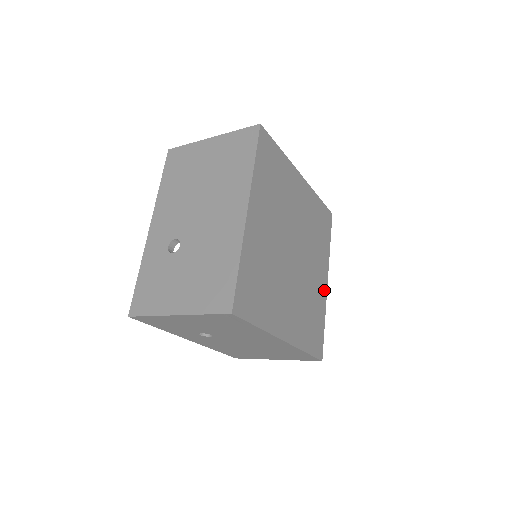
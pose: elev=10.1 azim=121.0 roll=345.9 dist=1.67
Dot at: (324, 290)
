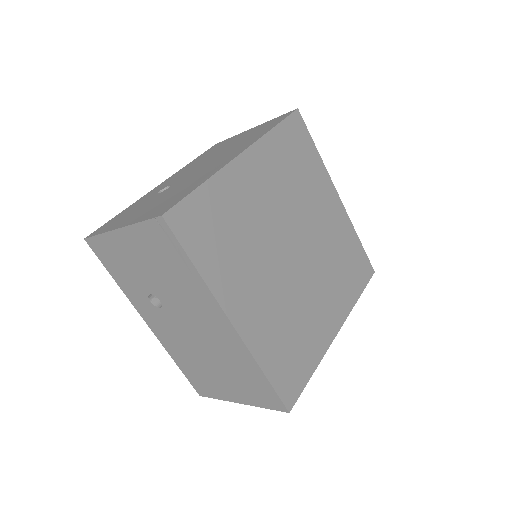
Dot at: (328, 335)
